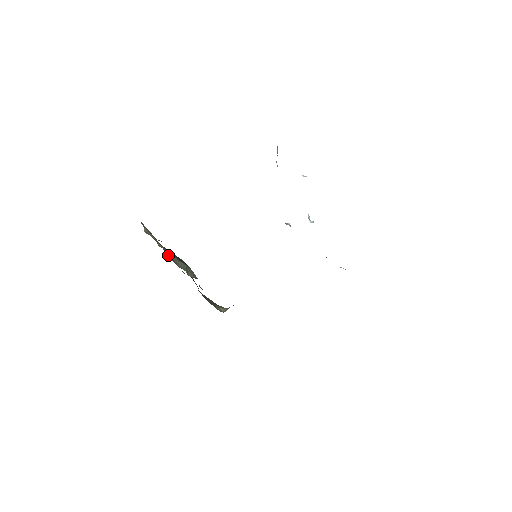
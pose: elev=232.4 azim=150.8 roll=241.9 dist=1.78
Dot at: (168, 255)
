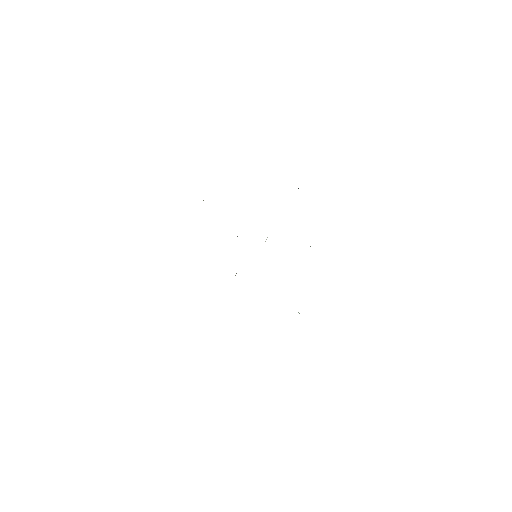
Dot at: occluded
